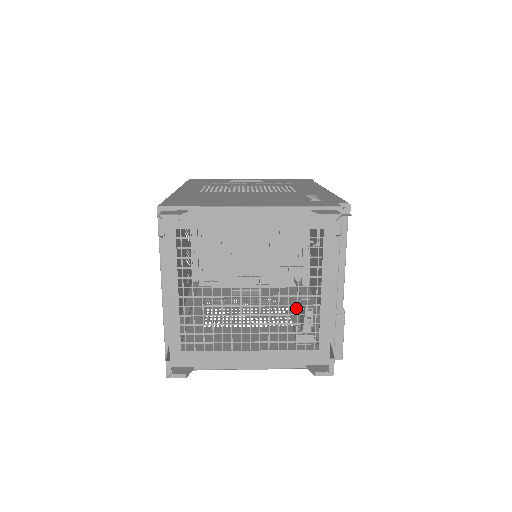
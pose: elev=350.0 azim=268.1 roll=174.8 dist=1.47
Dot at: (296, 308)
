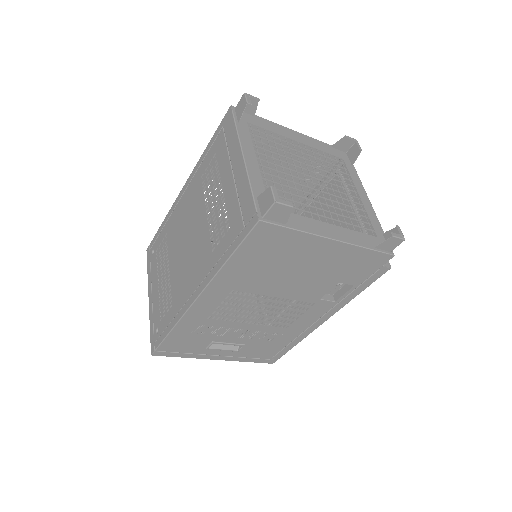
Dot at: (294, 328)
